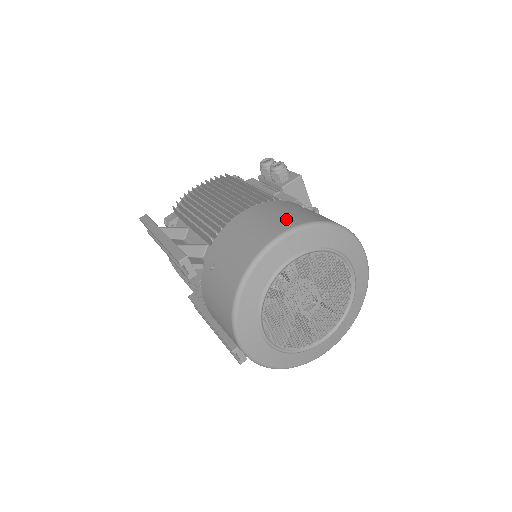
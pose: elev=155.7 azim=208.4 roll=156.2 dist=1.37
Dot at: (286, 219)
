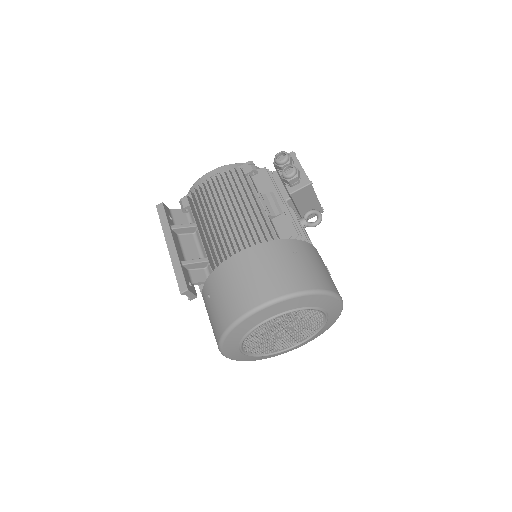
Dot at: (271, 283)
